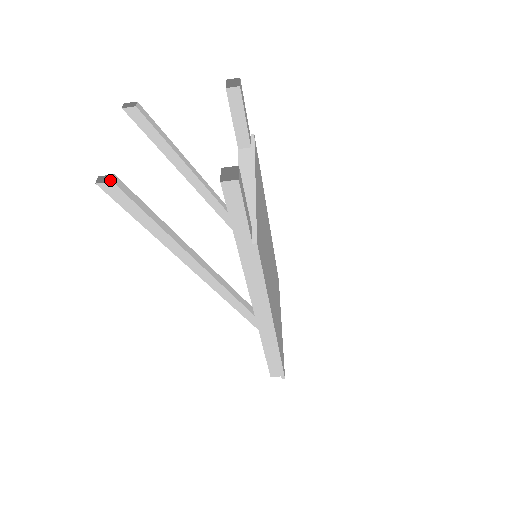
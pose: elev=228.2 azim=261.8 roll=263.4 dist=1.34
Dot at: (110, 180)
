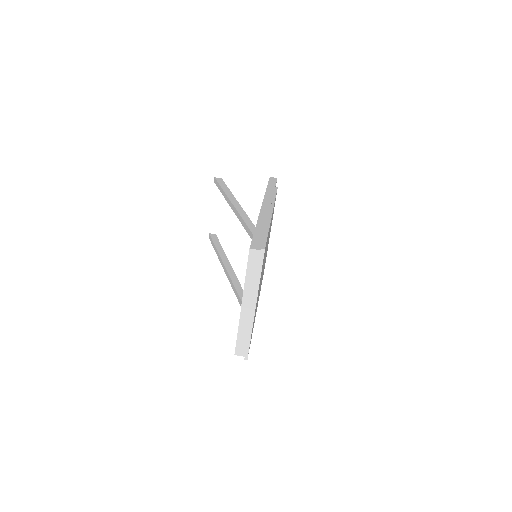
Dot at: occluded
